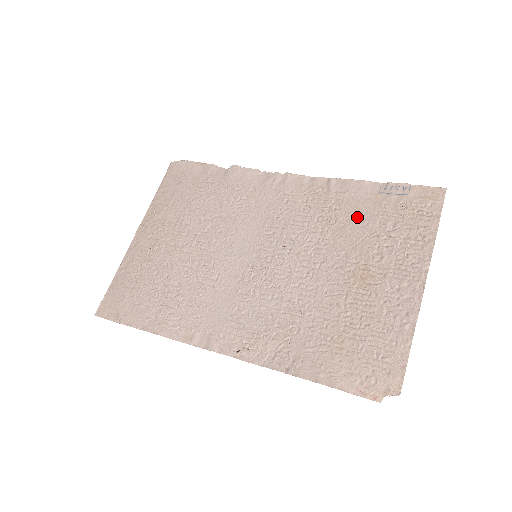
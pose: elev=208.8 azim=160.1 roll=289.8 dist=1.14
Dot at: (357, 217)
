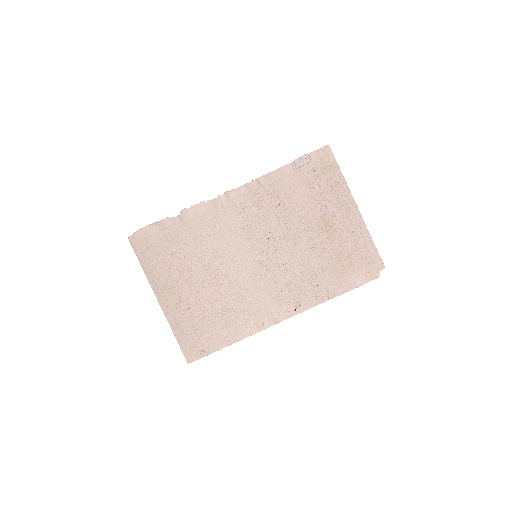
Dot at: (294, 193)
